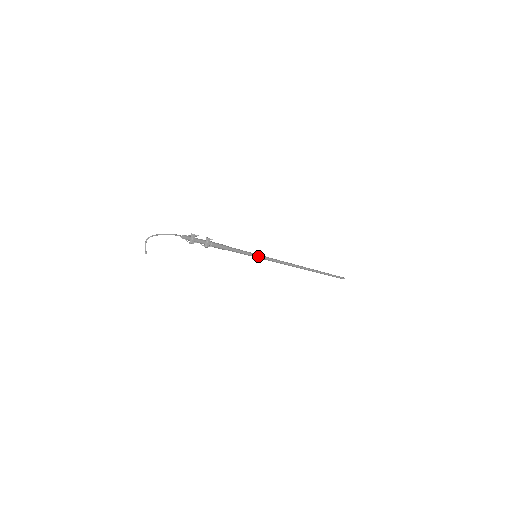
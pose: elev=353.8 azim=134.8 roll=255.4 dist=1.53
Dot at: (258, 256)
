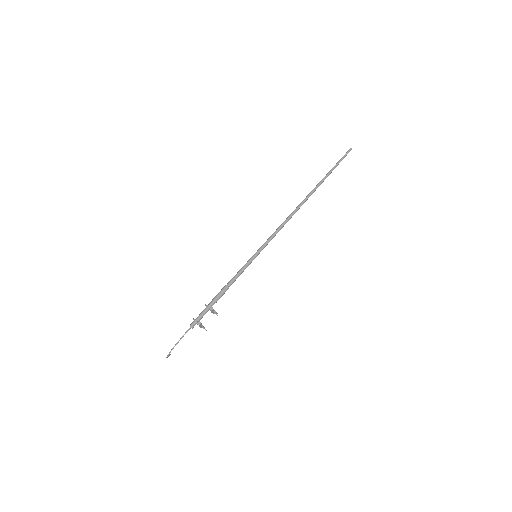
Dot at: occluded
